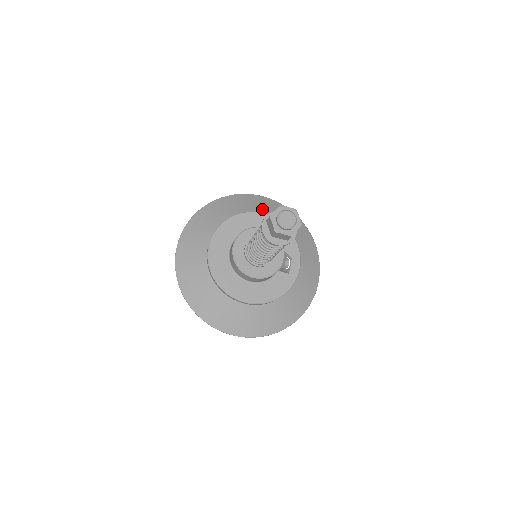
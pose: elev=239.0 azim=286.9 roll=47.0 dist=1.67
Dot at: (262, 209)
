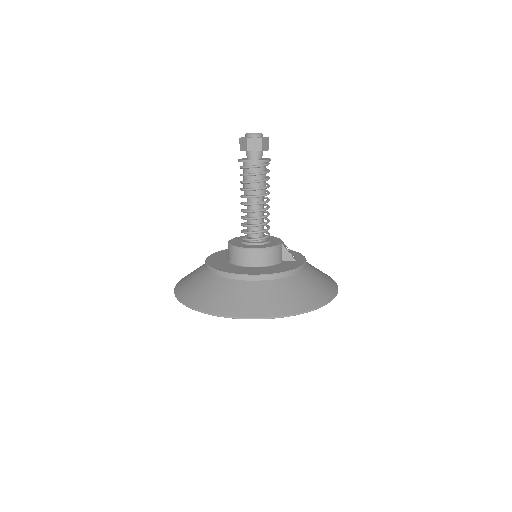
Dot at: occluded
